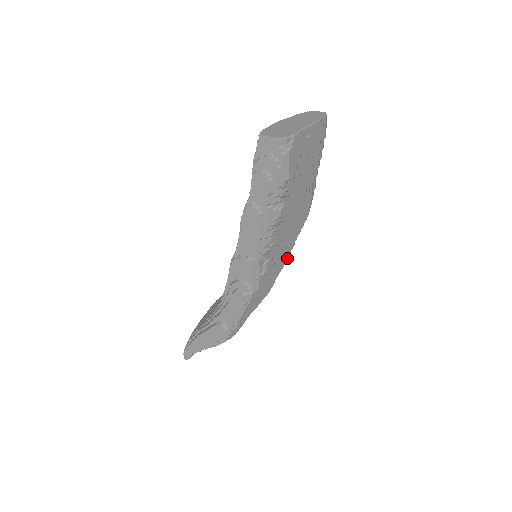
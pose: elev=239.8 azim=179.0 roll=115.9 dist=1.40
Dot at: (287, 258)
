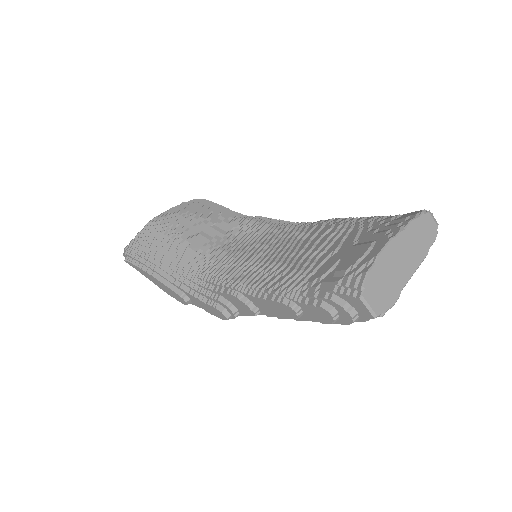
Dot at: occluded
